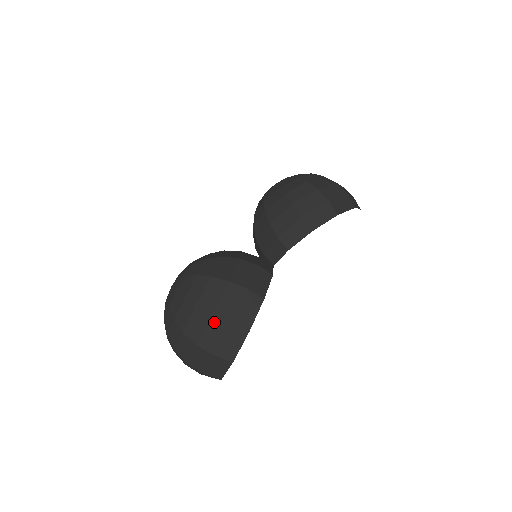
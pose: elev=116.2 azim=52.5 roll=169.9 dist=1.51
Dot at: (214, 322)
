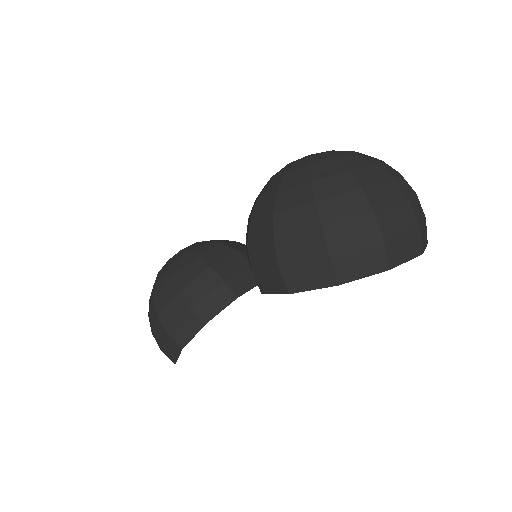
Dot at: occluded
